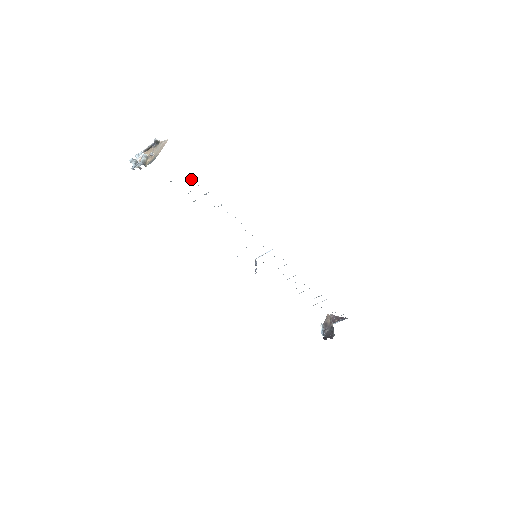
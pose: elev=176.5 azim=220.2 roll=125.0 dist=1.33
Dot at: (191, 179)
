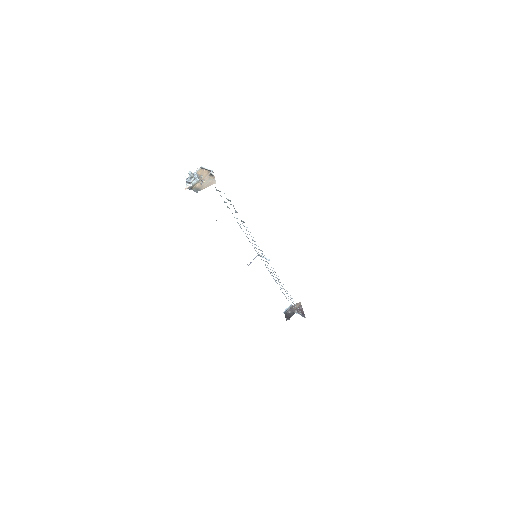
Dot at: occluded
